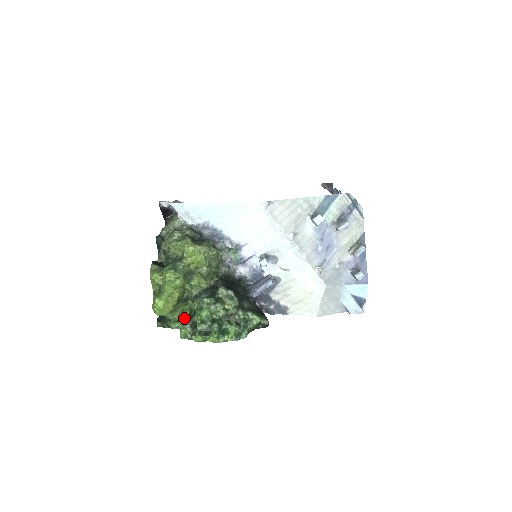
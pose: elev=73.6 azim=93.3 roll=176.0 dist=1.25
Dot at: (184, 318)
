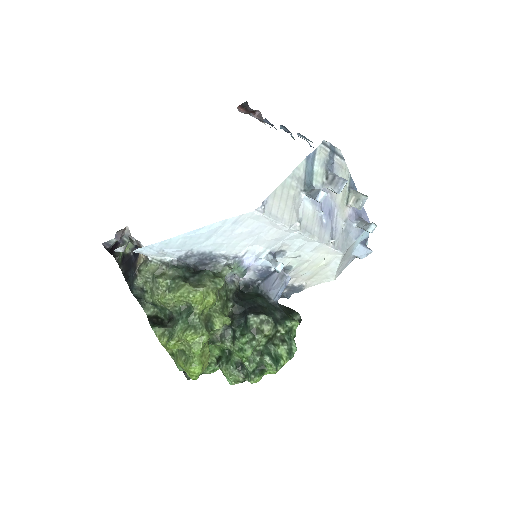
Dot at: (220, 362)
